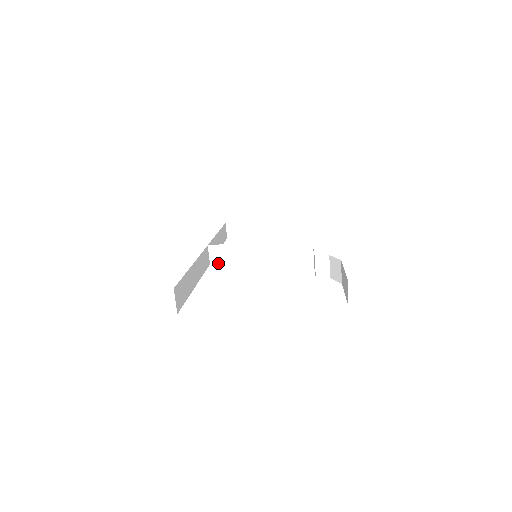
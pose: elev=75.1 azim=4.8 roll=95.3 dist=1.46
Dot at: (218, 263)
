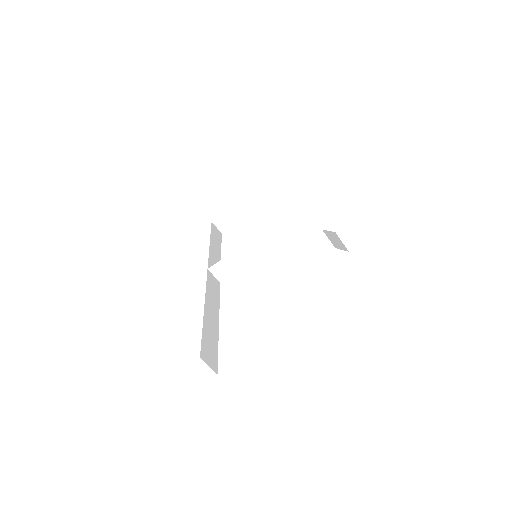
Dot at: (226, 278)
